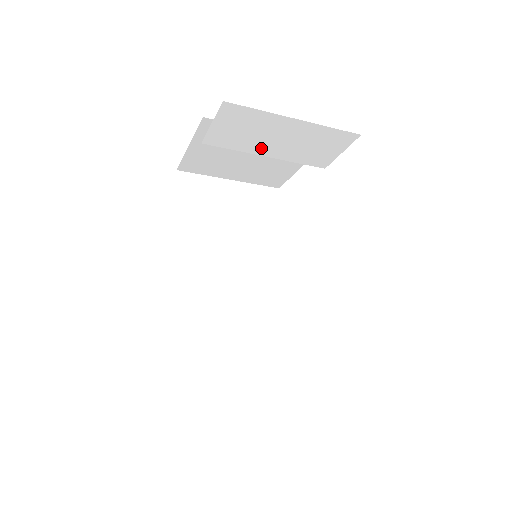
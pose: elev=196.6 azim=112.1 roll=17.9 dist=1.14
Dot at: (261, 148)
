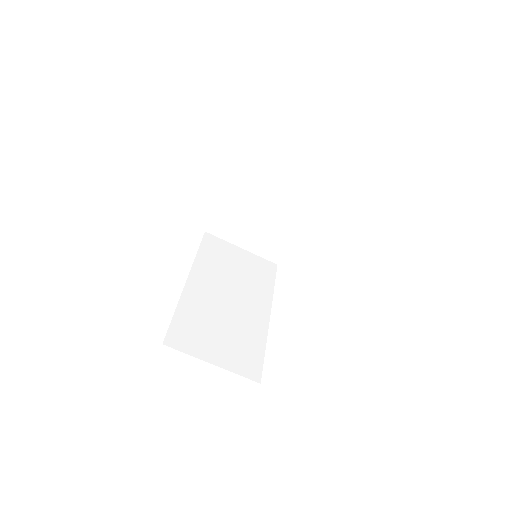
Dot at: (269, 195)
